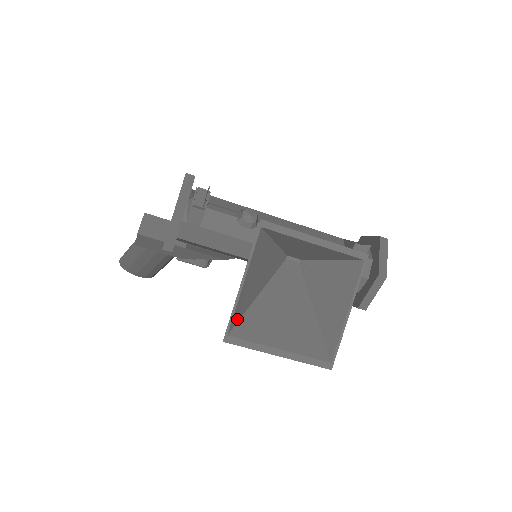
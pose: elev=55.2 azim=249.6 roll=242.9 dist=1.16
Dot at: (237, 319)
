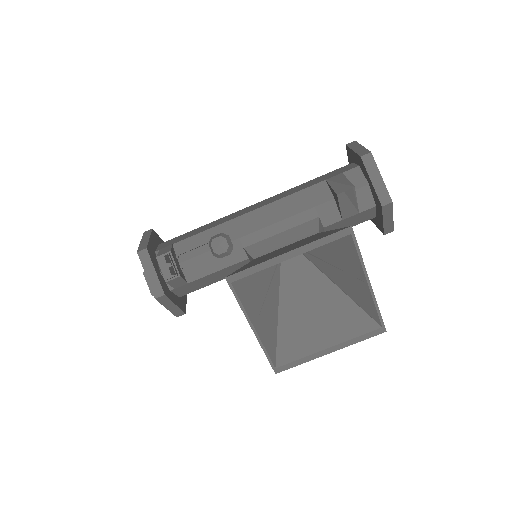
Dot at: (274, 350)
